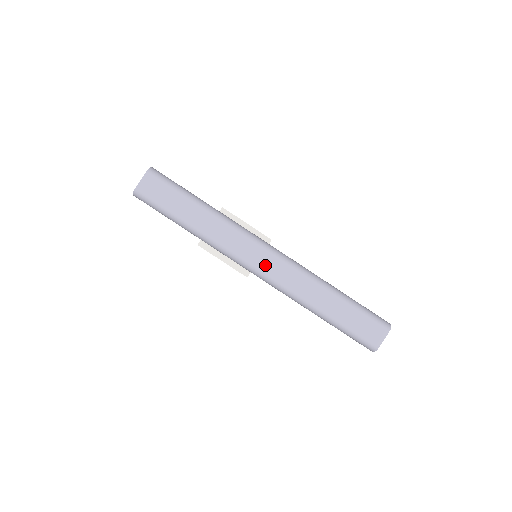
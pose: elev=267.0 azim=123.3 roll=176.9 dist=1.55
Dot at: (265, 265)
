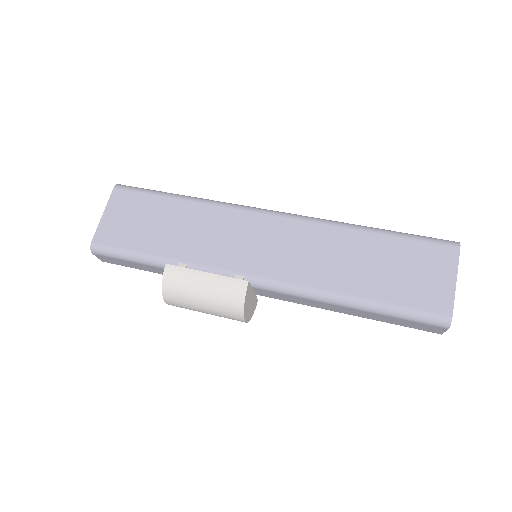
Dot at: occluded
